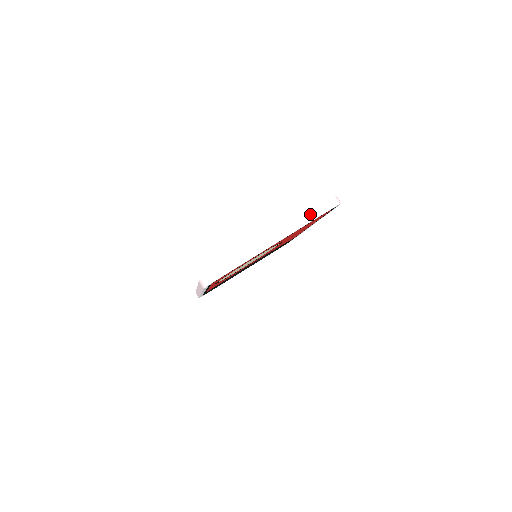
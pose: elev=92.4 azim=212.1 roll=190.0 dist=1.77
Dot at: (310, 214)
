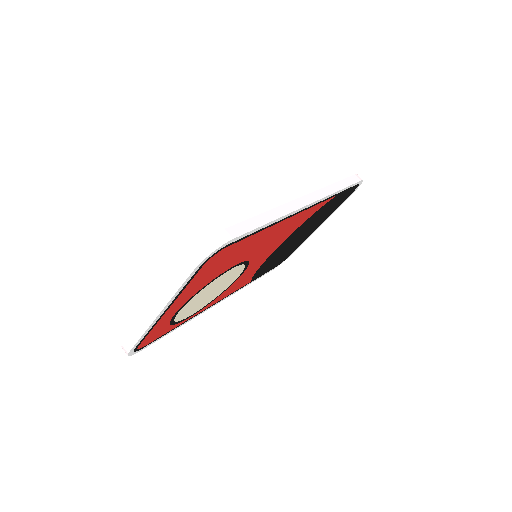
Dot at: (175, 278)
